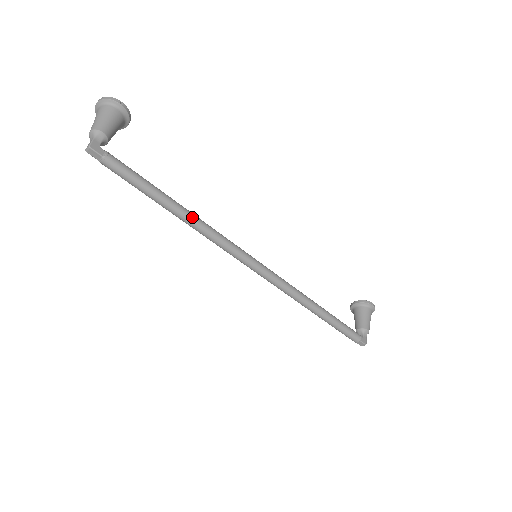
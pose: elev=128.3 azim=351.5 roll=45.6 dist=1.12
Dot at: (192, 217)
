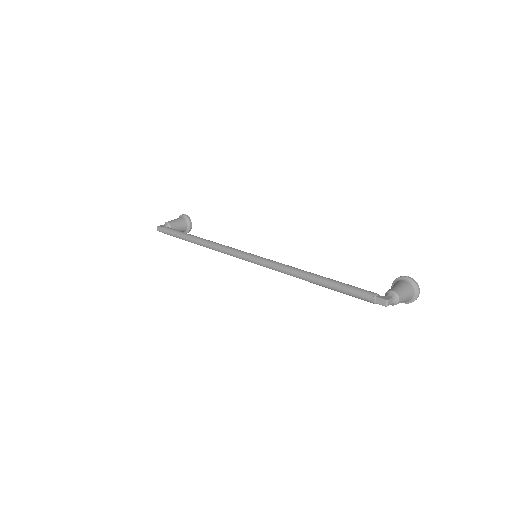
Dot at: (204, 240)
